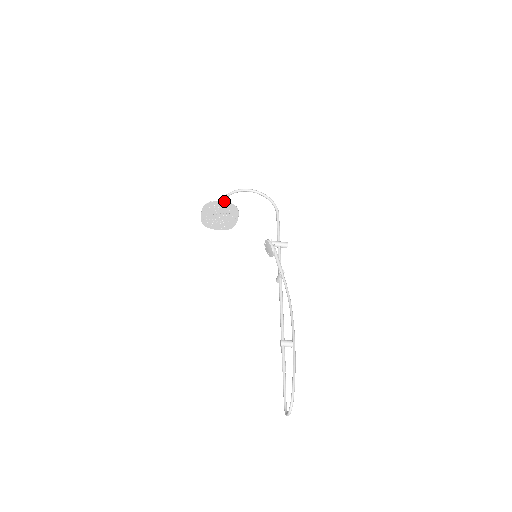
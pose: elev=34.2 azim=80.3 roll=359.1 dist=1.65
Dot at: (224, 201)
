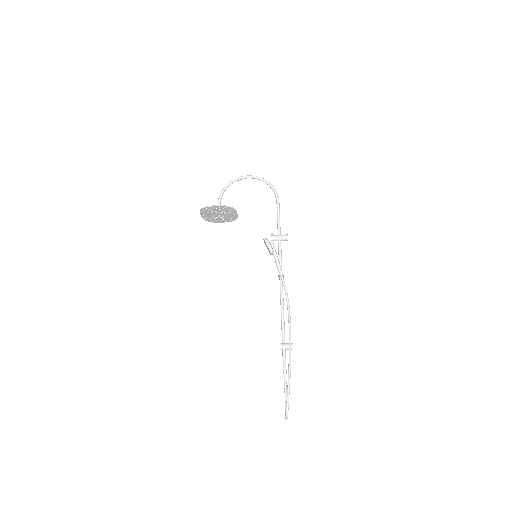
Dot at: (217, 205)
